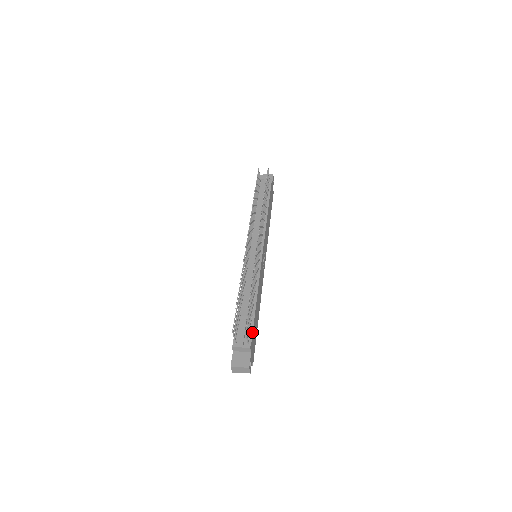
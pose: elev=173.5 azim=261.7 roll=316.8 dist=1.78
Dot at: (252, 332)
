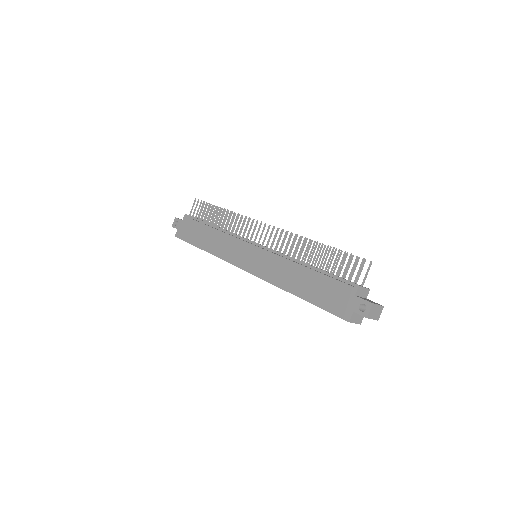
Dot at: occluded
